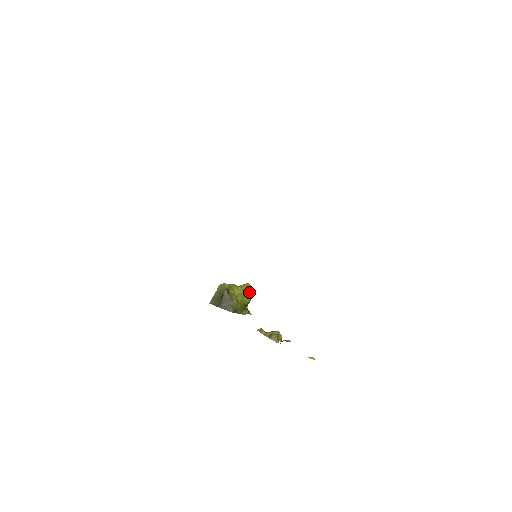
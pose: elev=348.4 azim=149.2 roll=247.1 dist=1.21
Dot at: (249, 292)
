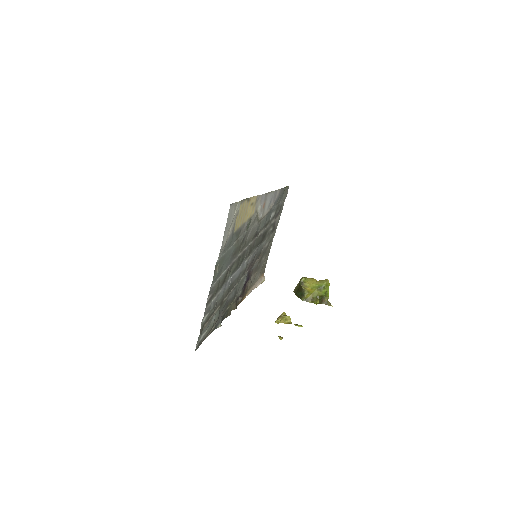
Dot at: (324, 287)
